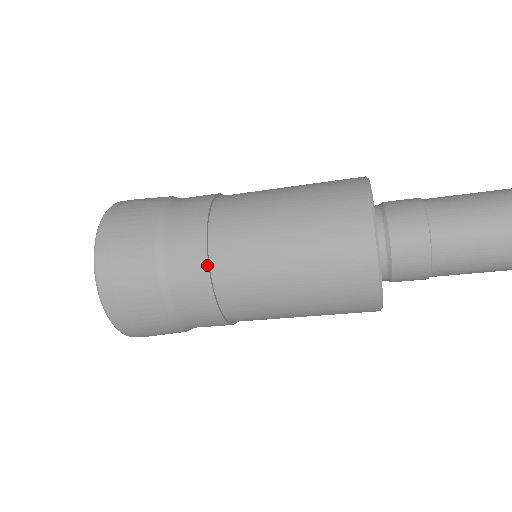
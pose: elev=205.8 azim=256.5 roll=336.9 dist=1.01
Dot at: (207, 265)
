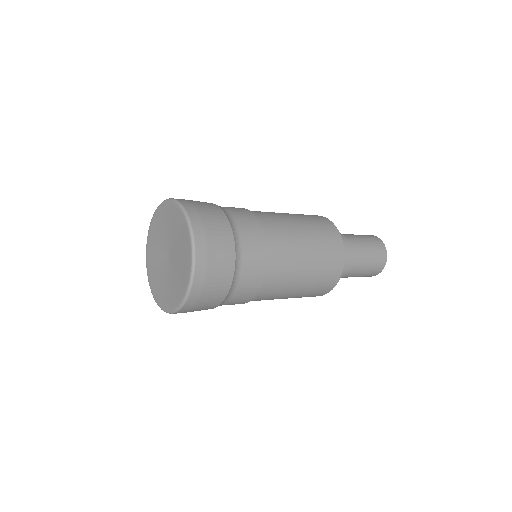
Dot at: (265, 275)
